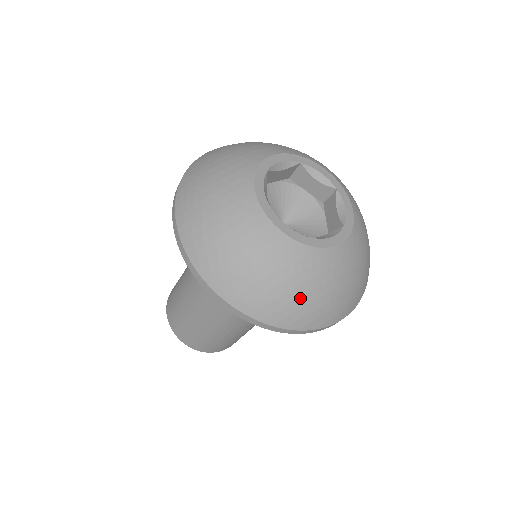
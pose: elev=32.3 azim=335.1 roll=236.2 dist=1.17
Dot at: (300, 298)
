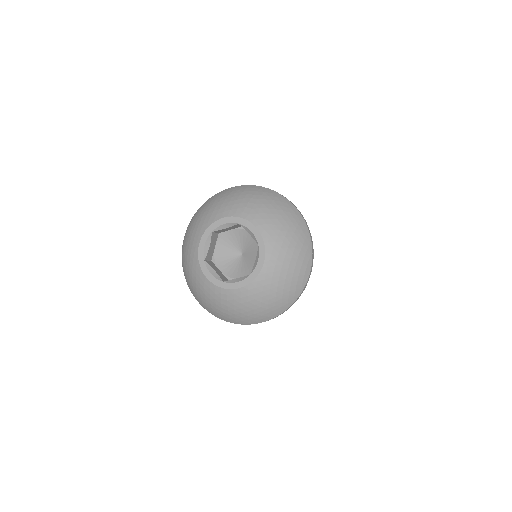
Dot at: (276, 299)
